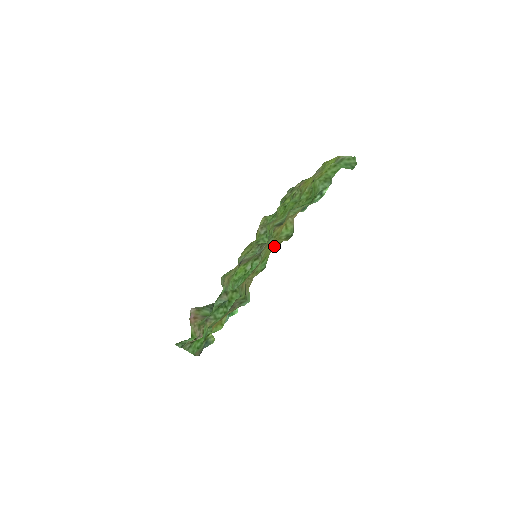
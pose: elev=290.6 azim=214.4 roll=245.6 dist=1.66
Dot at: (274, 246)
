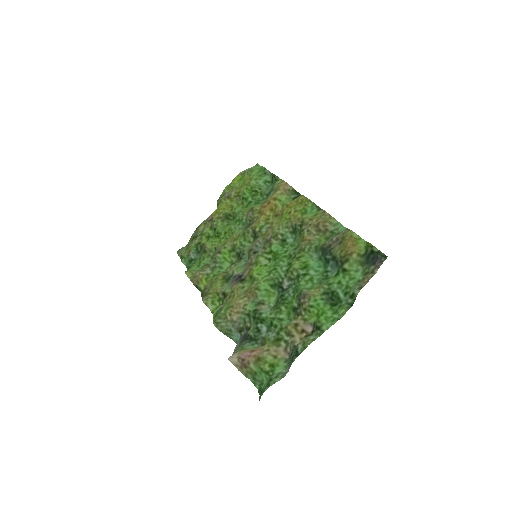
Dot at: (299, 201)
